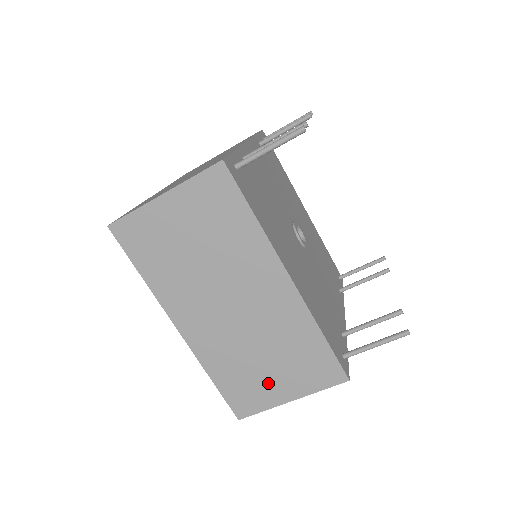
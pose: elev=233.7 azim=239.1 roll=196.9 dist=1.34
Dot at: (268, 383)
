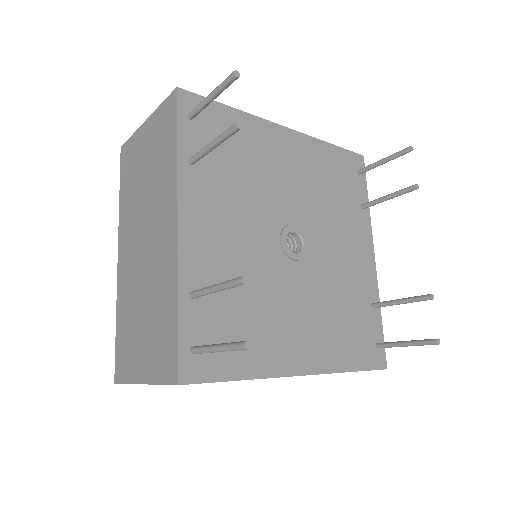
Dot at: occluded
